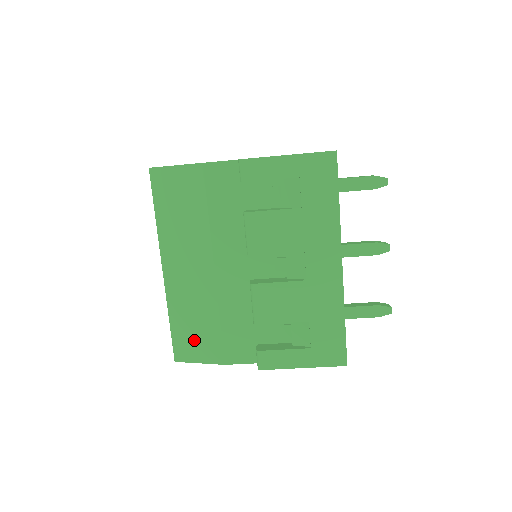
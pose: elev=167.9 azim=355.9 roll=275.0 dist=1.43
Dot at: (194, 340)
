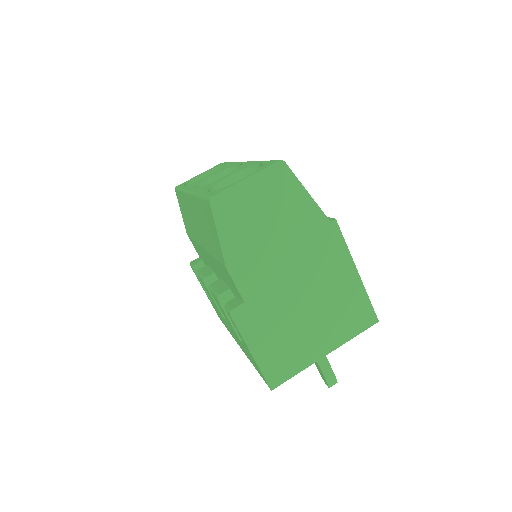
Dot at: (183, 211)
